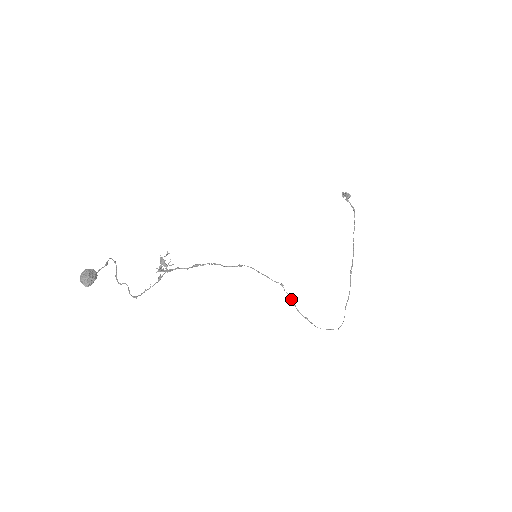
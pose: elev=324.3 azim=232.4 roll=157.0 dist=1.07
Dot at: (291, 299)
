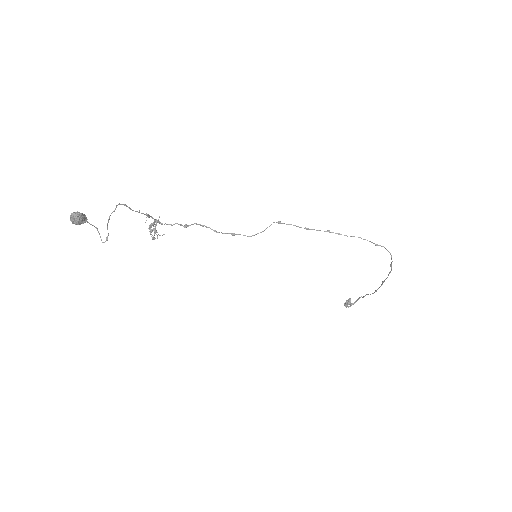
Dot at: occluded
